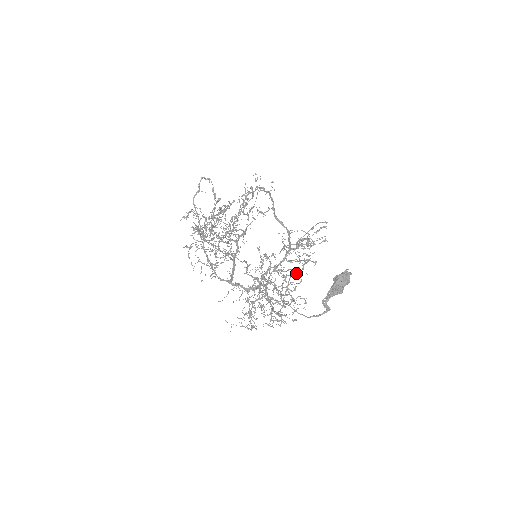
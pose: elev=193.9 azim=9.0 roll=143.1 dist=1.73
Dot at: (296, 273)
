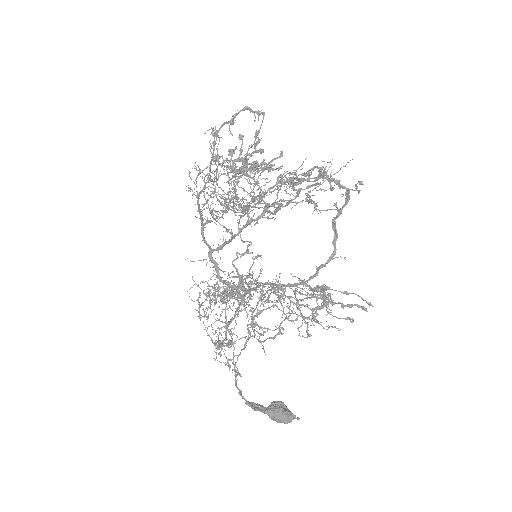
Dot at: (259, 336)
